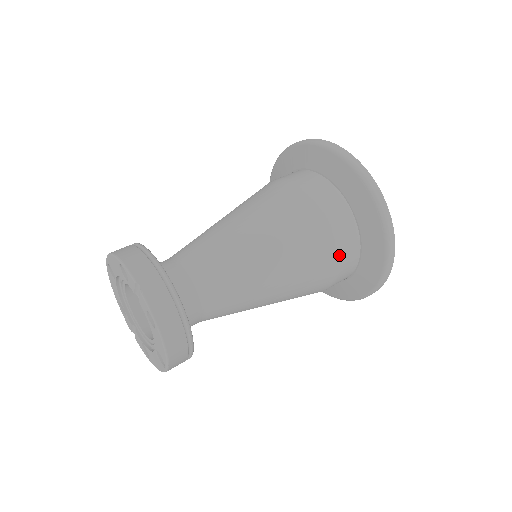
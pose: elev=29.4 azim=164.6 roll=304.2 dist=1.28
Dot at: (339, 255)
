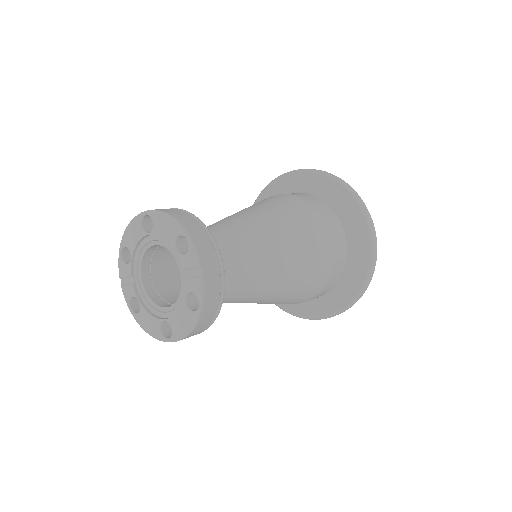
Dot at: (322, 289)
